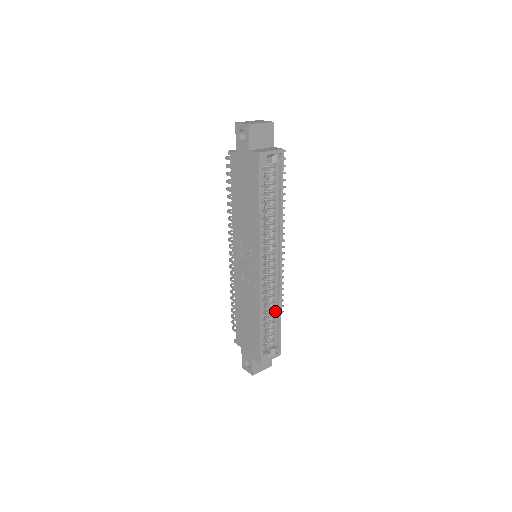
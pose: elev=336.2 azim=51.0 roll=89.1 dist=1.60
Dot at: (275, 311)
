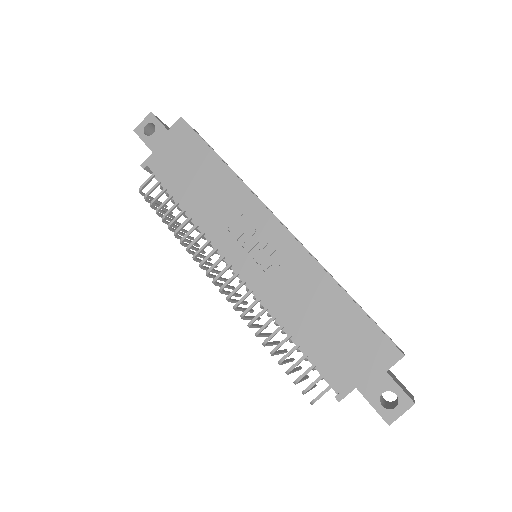
Dot at: occluded
